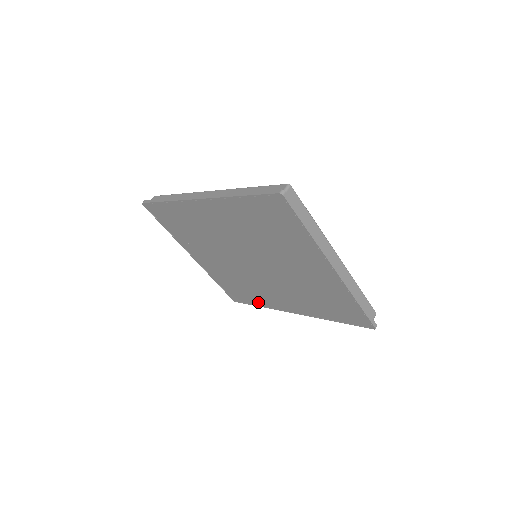
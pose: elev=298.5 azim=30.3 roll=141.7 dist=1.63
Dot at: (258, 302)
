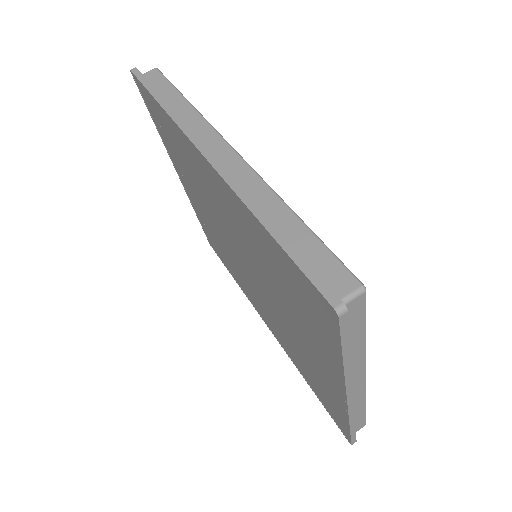
Dot at: (235, 277)
